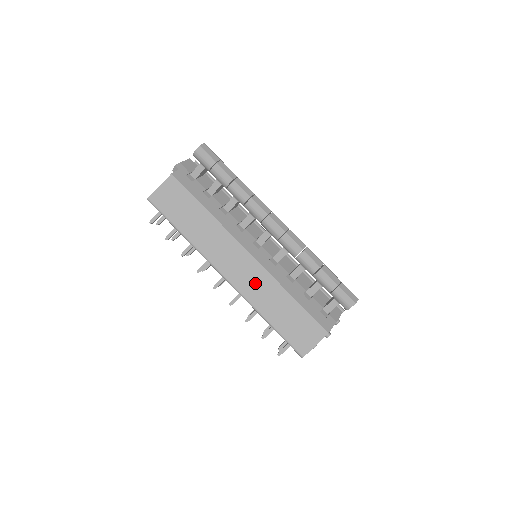
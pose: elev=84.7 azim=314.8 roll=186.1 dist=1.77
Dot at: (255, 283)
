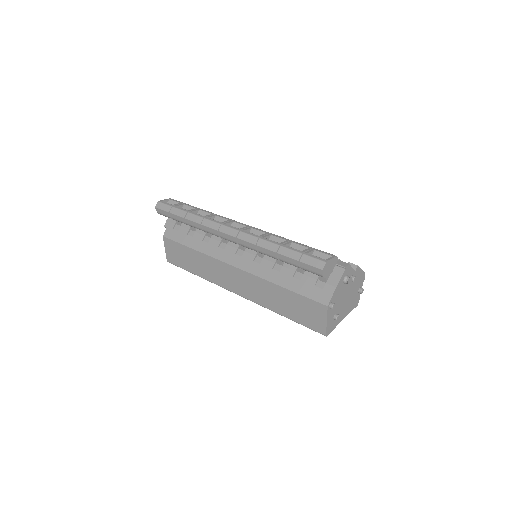
Dot at: (254, 289)
